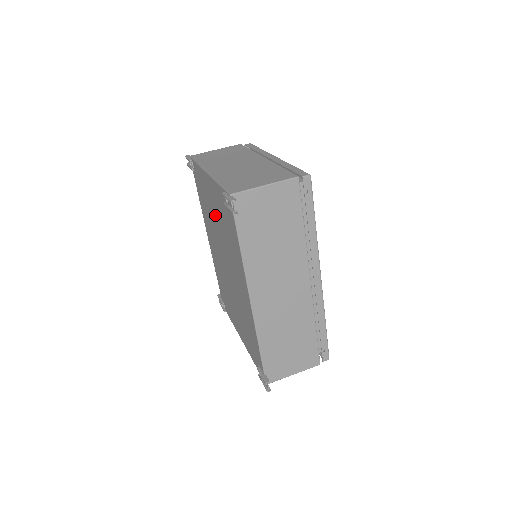
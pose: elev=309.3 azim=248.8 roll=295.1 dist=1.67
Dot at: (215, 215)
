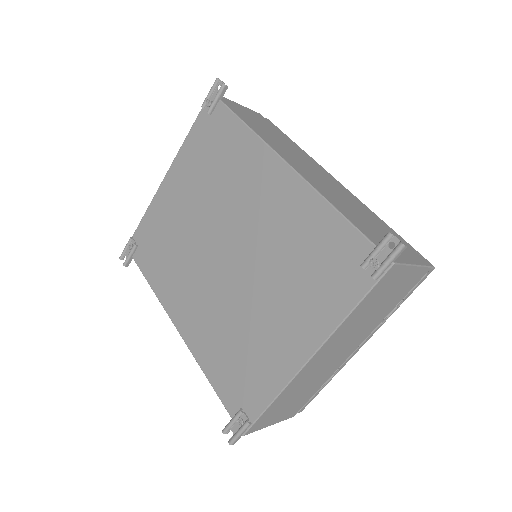
Dot at: (189, 206)
